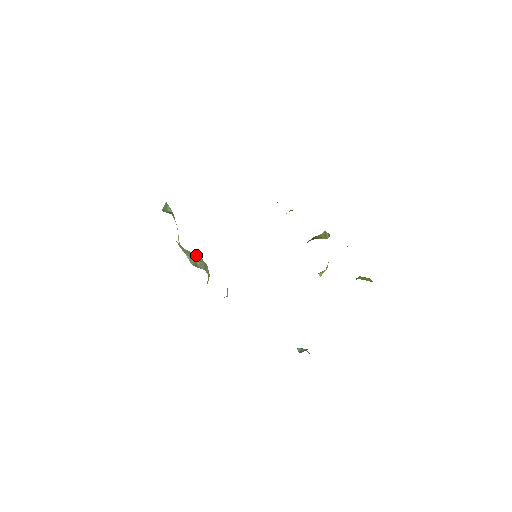
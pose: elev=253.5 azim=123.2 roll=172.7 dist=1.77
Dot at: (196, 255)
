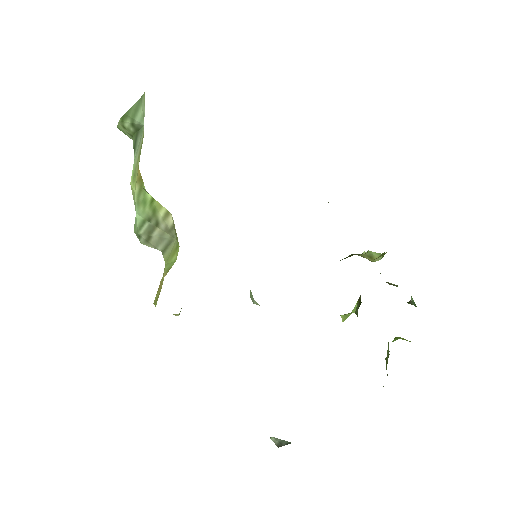
Dot at: (165, 212)
